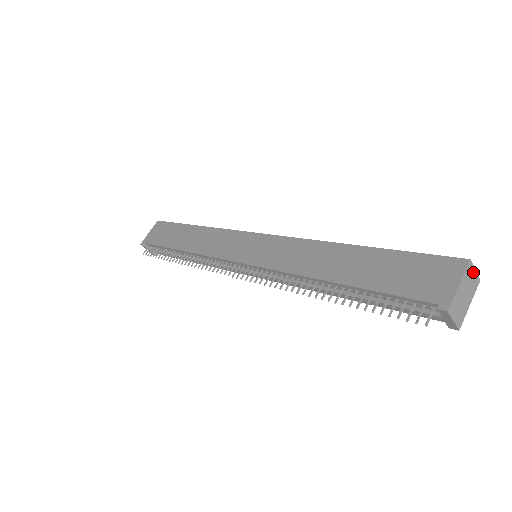
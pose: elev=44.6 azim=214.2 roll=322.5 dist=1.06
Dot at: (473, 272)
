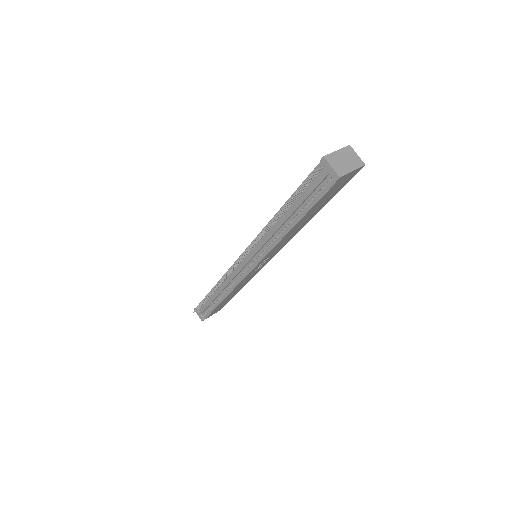
Dot at: (355, 154)
